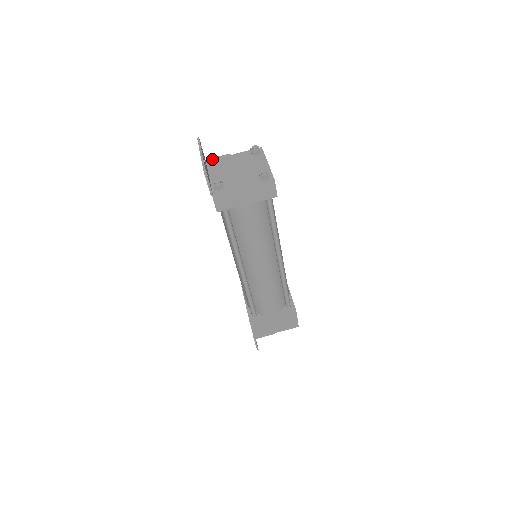
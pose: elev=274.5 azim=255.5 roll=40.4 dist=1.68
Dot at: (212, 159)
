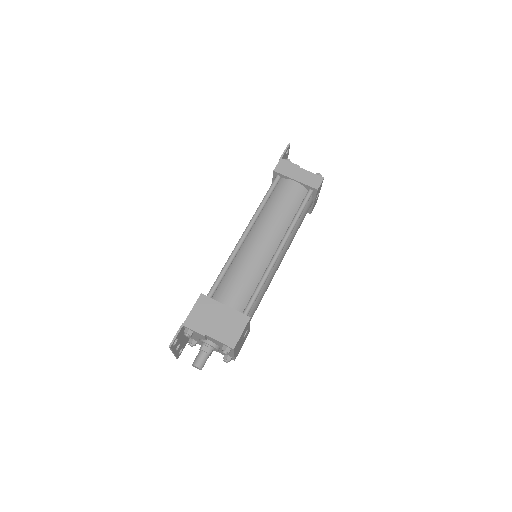
Dot at: occluded
